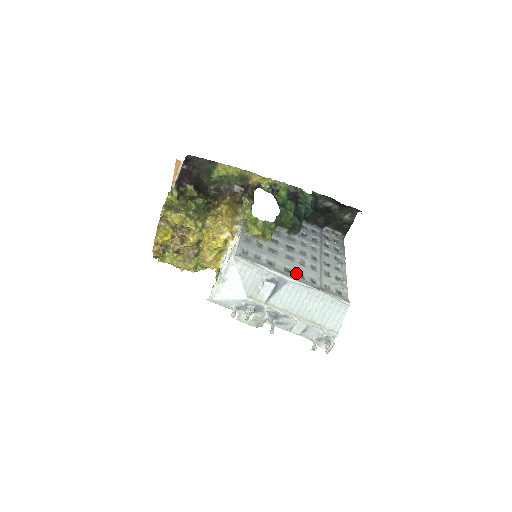
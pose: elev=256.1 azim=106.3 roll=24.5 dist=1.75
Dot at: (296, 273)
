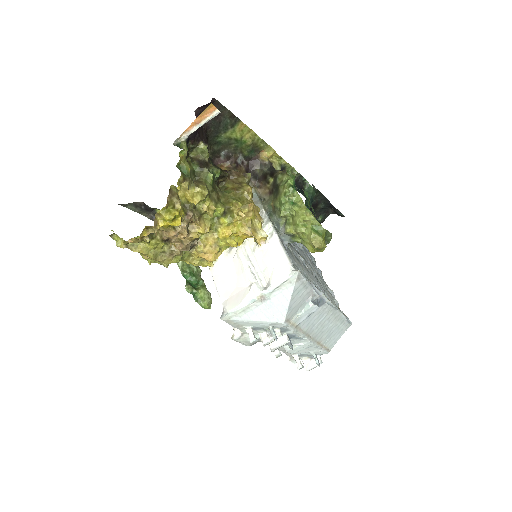
Dot at: occluded
